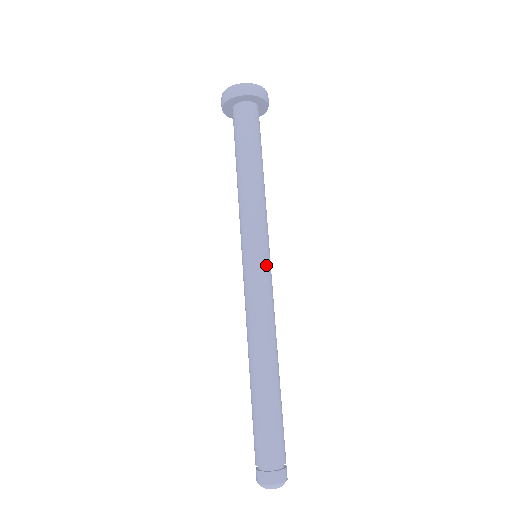
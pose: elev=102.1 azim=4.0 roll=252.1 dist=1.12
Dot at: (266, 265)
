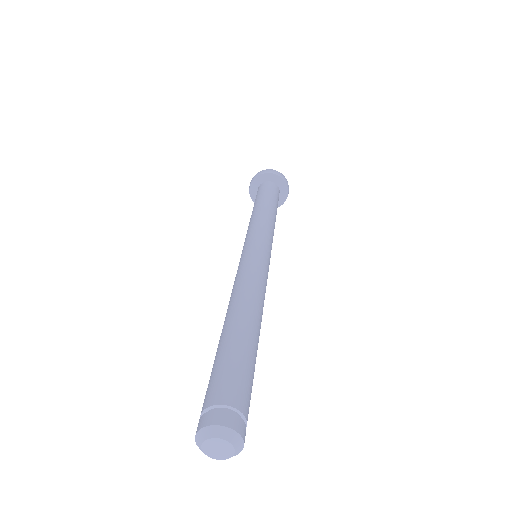
Dot at: (269, 259)
